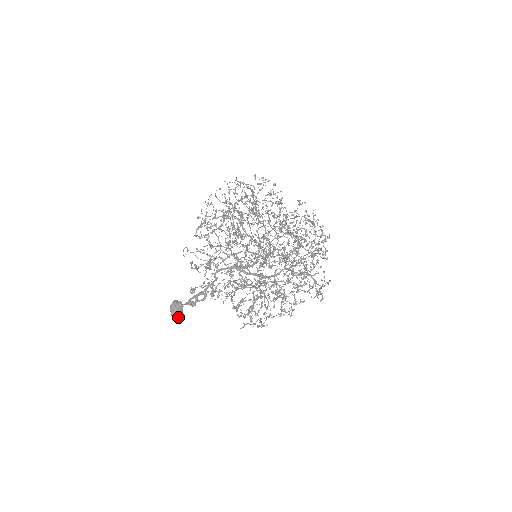
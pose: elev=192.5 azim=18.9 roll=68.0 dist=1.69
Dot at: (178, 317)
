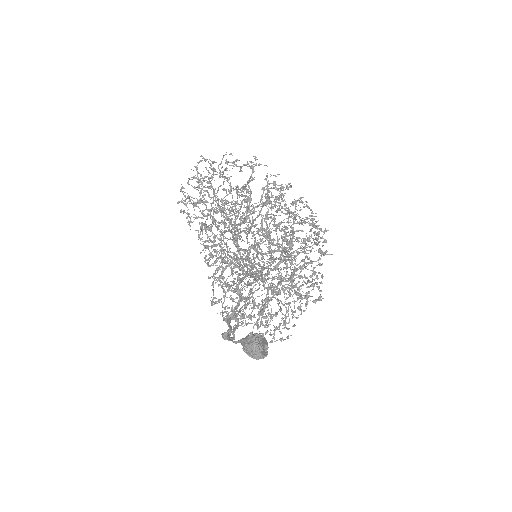
Dot at: (263, 356)
